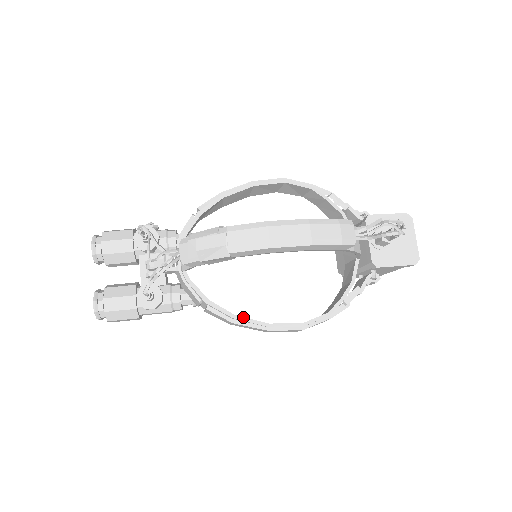
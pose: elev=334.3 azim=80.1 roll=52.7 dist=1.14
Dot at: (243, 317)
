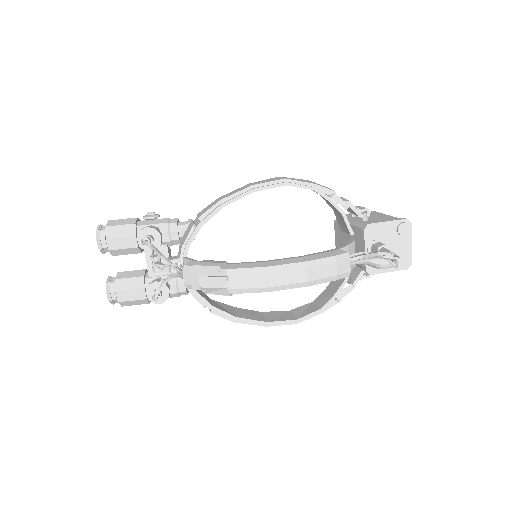
Dot at: (244, 318)
